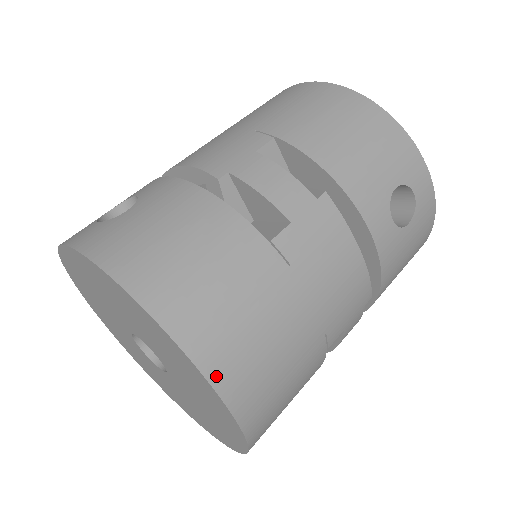
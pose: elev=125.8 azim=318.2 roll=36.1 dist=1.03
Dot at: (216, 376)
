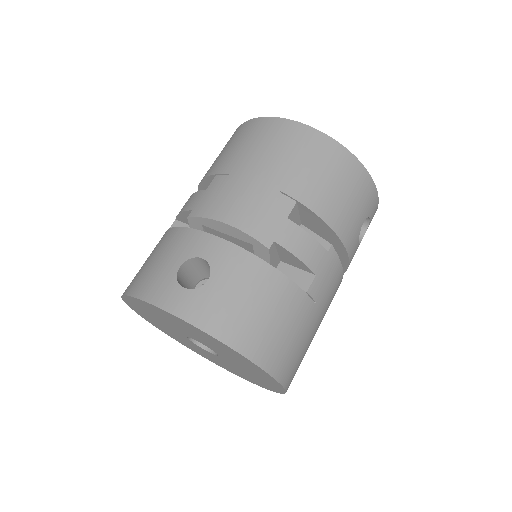
Dot at: (284, 381)
